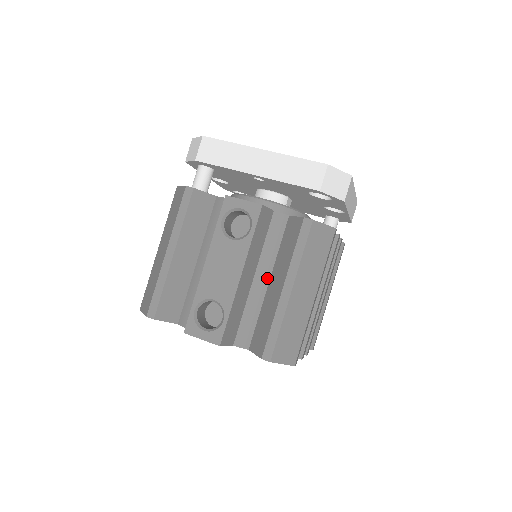
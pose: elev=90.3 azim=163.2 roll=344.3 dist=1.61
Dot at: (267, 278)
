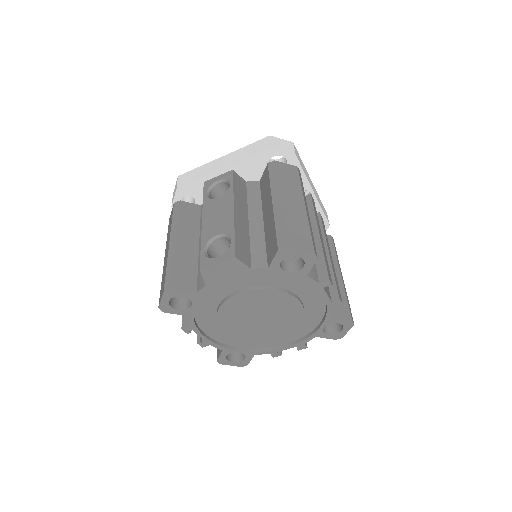
Dot at: (260, 218)
